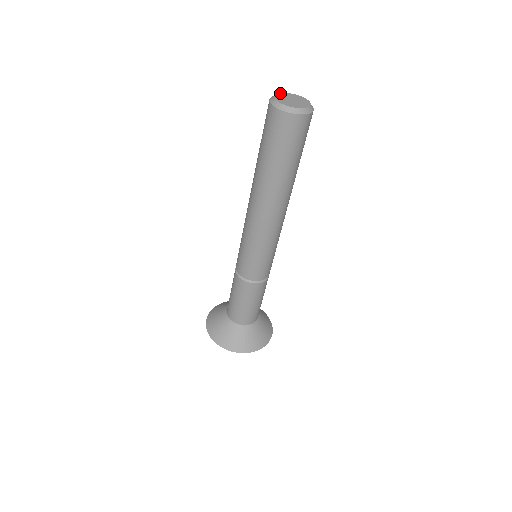
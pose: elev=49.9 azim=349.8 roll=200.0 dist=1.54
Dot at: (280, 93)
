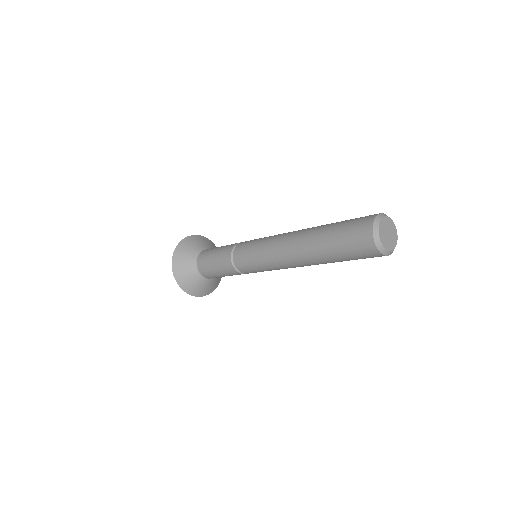
Dot at: (380, 223)
